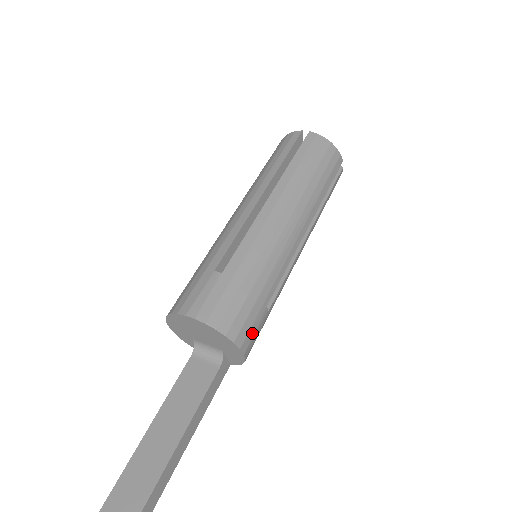
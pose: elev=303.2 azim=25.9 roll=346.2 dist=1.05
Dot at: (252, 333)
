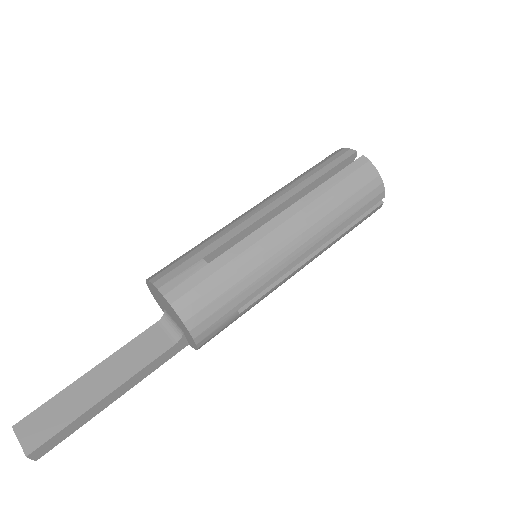
Dot at: (213, 329)
